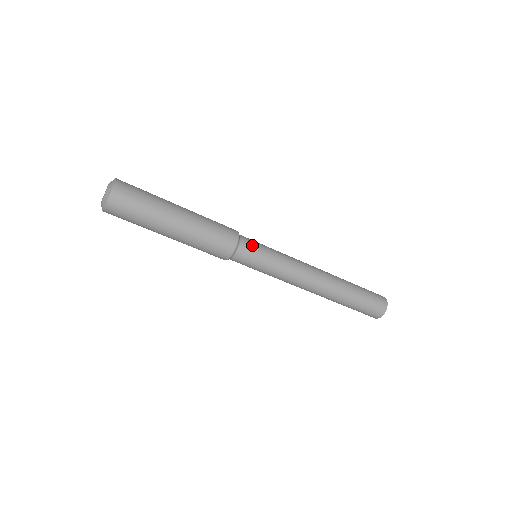
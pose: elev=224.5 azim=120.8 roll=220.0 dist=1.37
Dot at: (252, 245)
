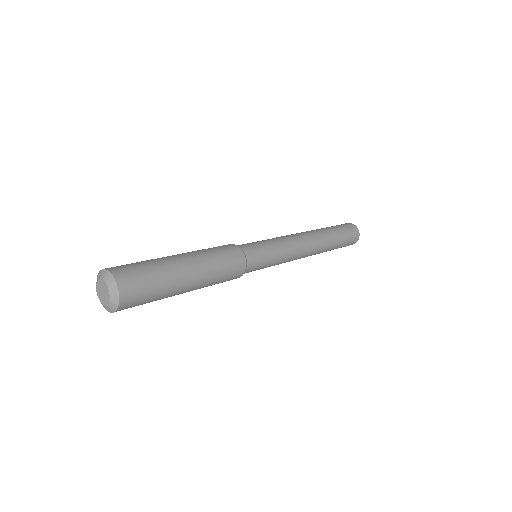
Dot at: (256, 266)
